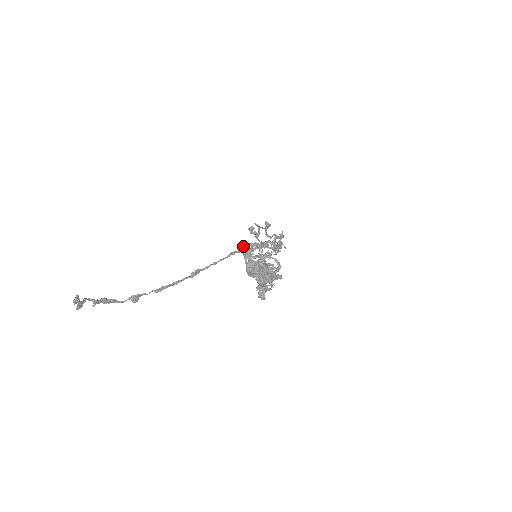
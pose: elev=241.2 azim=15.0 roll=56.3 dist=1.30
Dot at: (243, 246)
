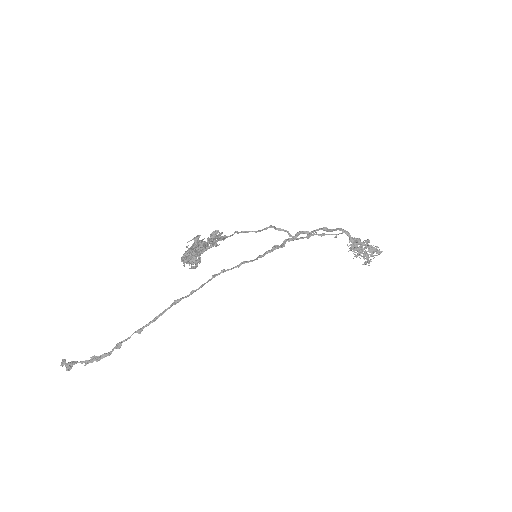
Dot at: occluded
